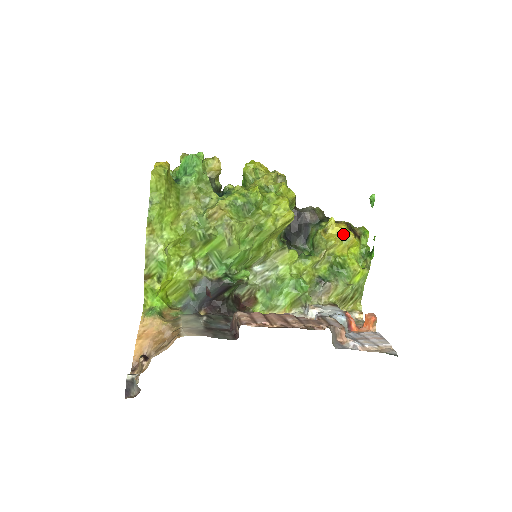
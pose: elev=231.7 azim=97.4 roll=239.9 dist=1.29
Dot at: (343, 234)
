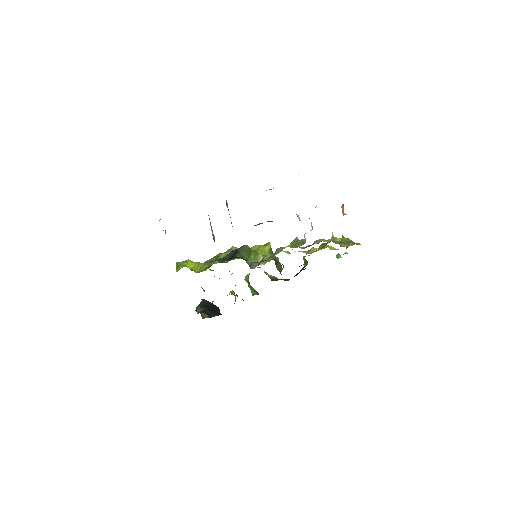
Dot at: occluded
